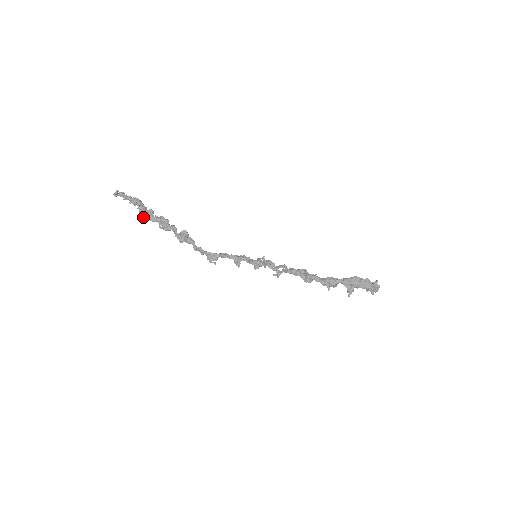
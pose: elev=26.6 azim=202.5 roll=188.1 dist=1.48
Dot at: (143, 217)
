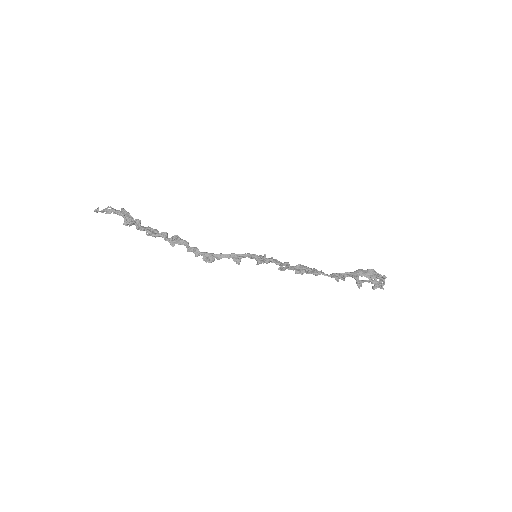
Dot at: occluded
